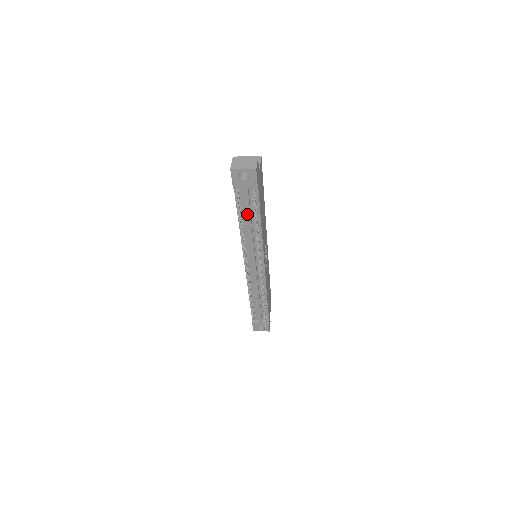
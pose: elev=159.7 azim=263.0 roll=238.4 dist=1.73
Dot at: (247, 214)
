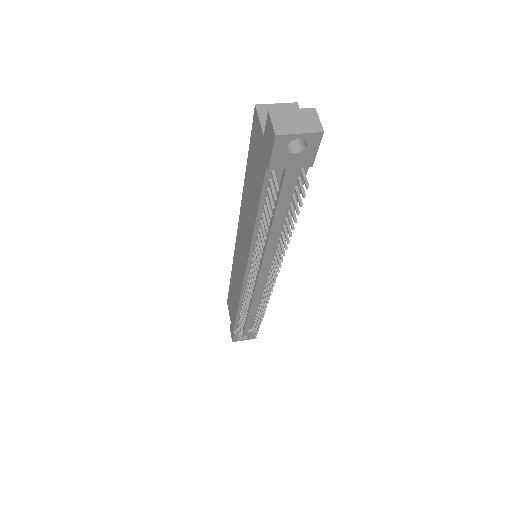
Dot at: (278, 207)
